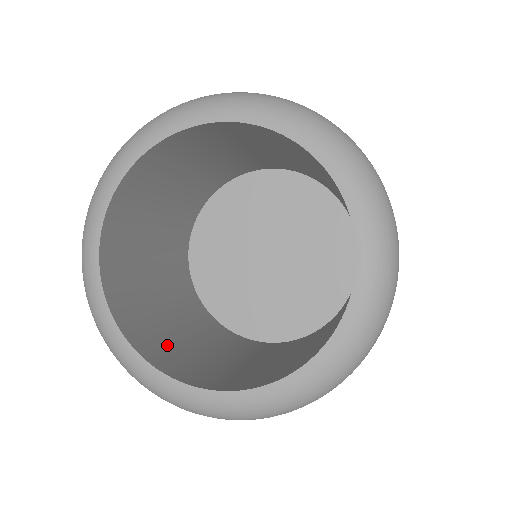
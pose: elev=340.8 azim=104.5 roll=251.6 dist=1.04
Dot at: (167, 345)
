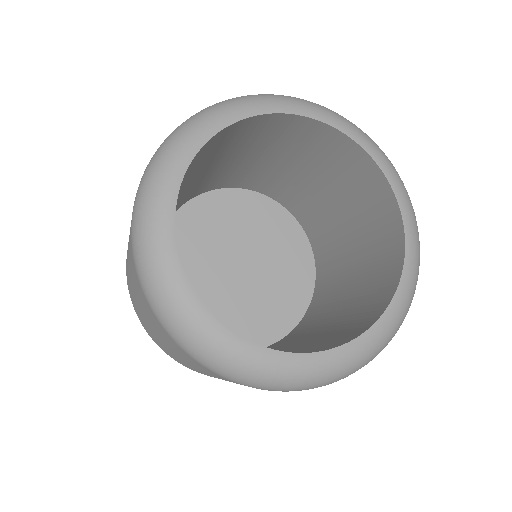
Dot at: occluded
